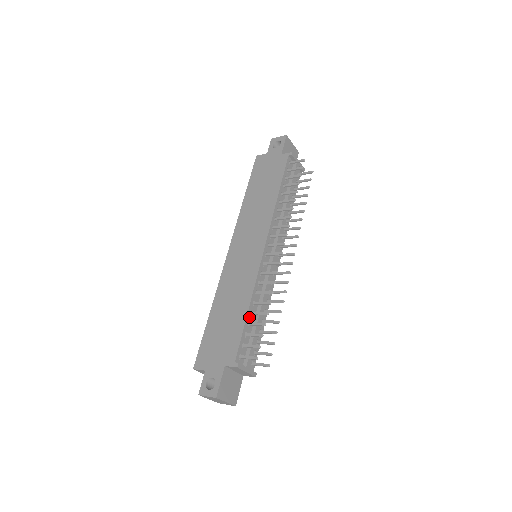
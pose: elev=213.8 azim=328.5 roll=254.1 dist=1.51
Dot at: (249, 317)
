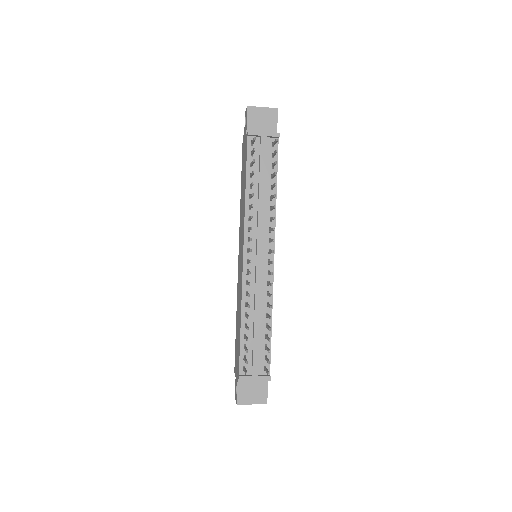
Dot at: (244, 330)
